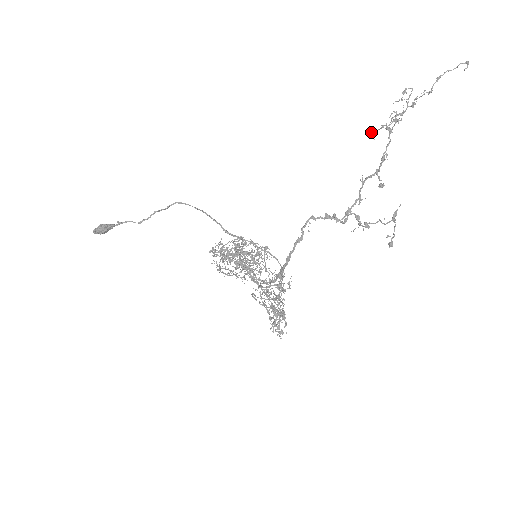
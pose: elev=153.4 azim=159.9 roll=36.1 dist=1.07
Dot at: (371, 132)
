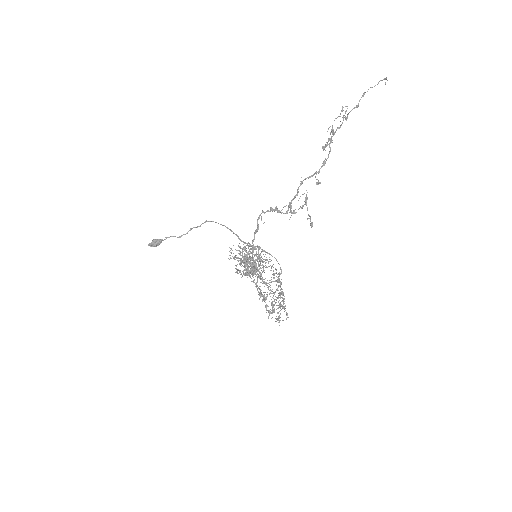
Dot at: (325, 146)
